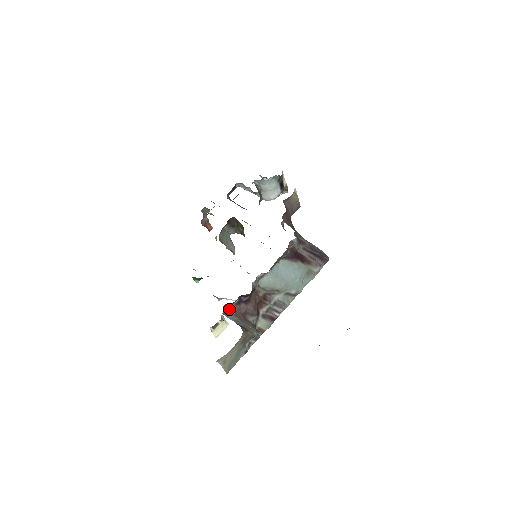
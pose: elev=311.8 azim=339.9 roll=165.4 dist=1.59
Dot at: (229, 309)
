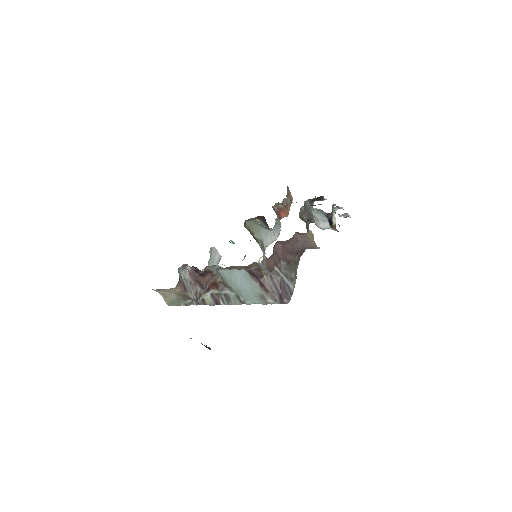
Dot at: (188, 269)
